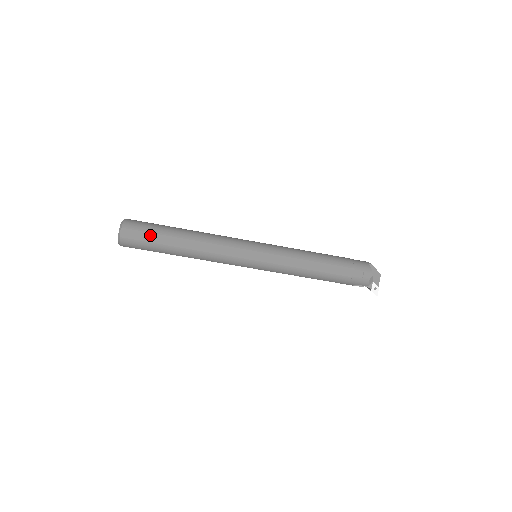
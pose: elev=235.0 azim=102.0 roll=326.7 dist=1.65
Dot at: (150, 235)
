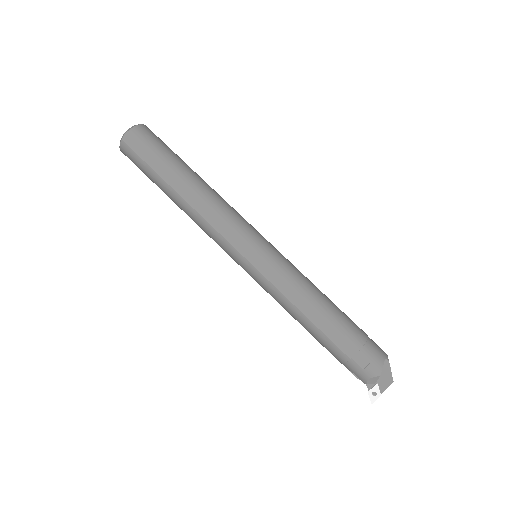
Dot at: (152, 156)
